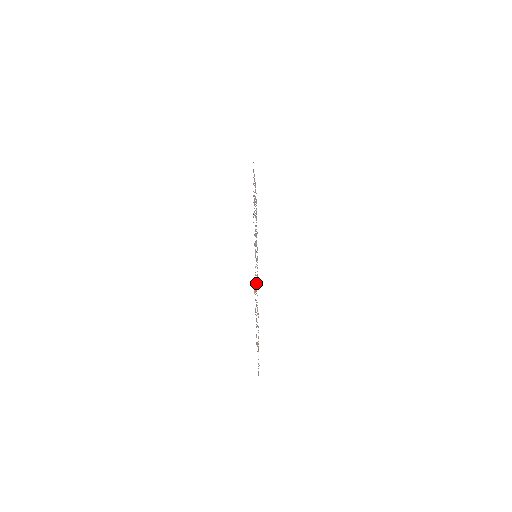
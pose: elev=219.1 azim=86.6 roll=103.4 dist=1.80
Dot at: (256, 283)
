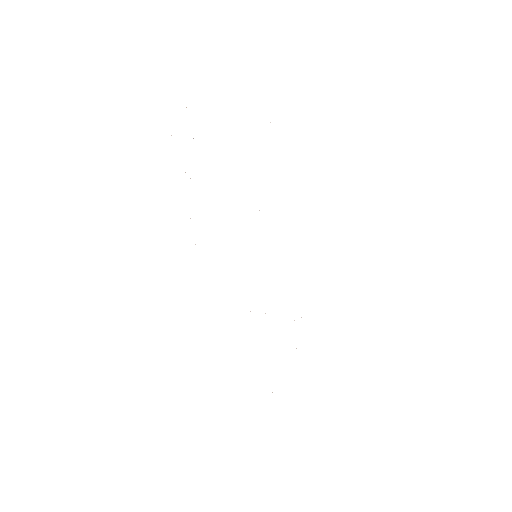
Dot at: occluded
